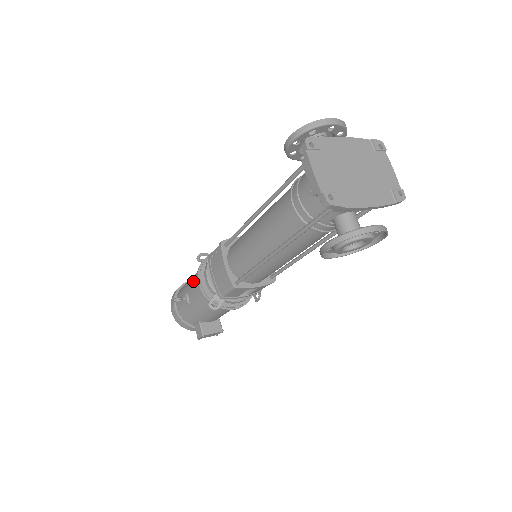
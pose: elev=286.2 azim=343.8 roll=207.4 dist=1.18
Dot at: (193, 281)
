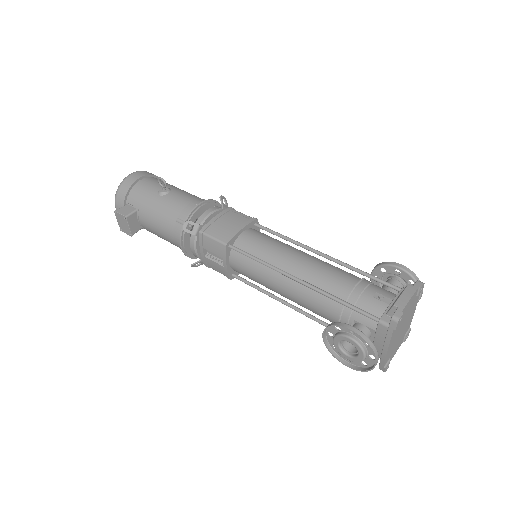
Dot at: (190, 195)
